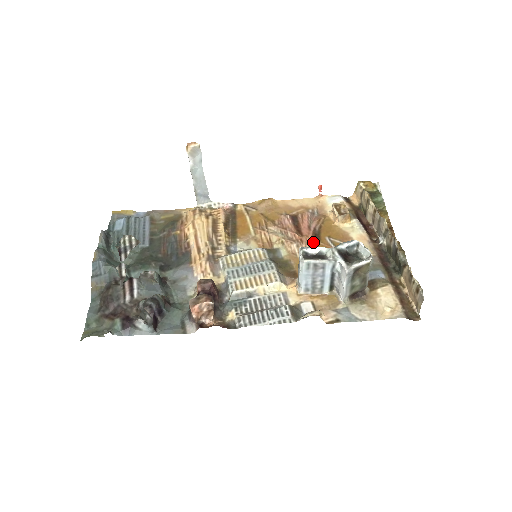
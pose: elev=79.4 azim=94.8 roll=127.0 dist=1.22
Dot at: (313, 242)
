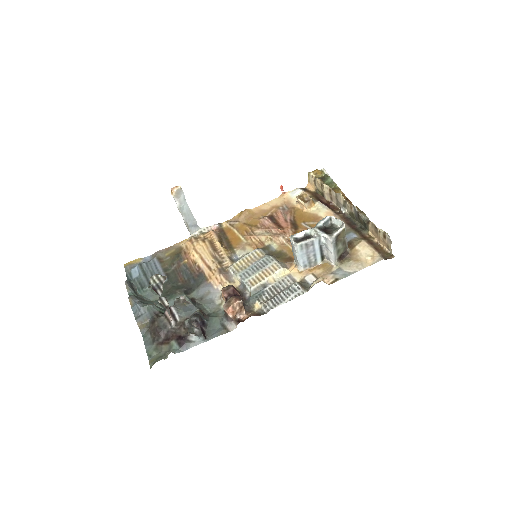
Dot at: (294, 230)
